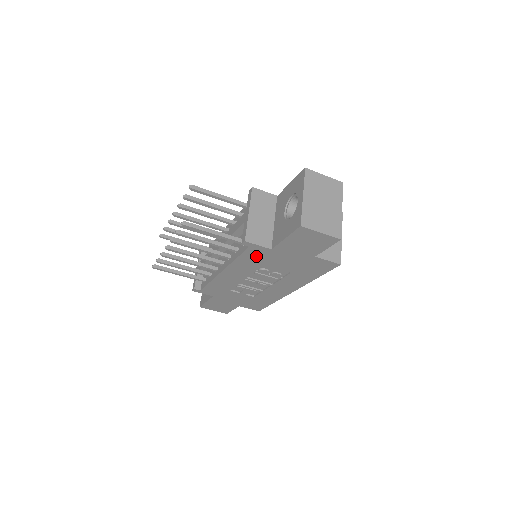
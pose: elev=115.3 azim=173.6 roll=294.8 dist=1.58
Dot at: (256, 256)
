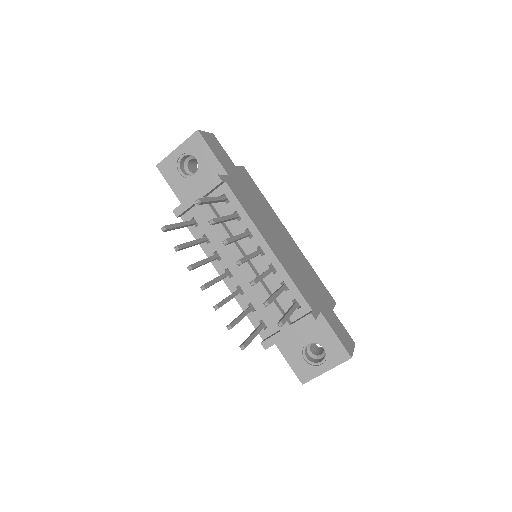
Dot at: occluded
